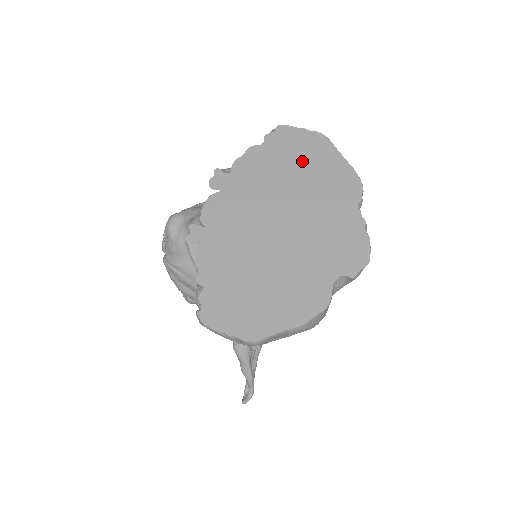
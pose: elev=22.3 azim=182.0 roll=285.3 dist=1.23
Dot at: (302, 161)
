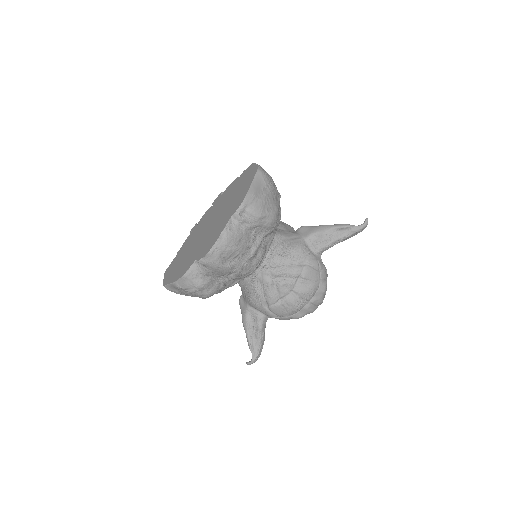
Dot at: (240, 187)
